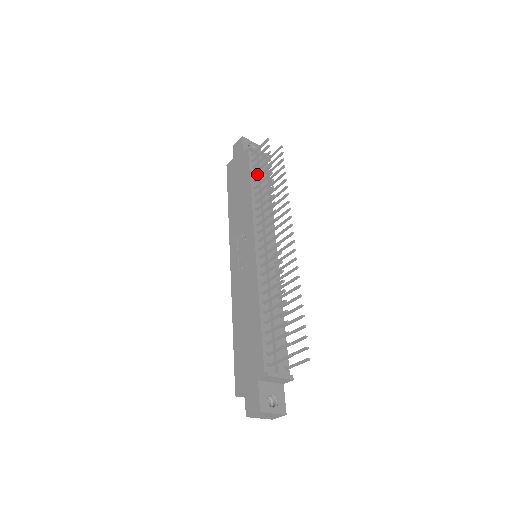
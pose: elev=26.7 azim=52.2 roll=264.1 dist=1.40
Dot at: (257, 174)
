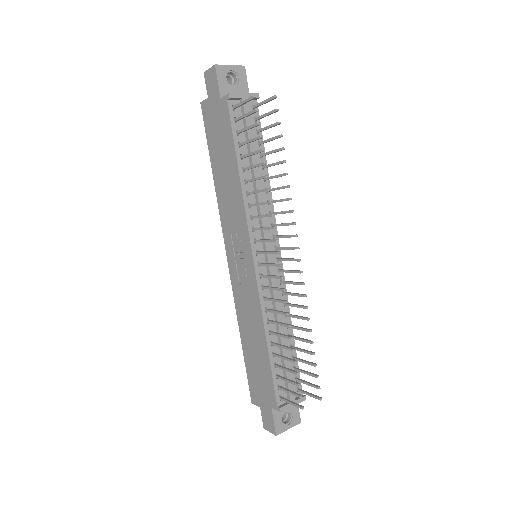
Dot at: (245, 139)
